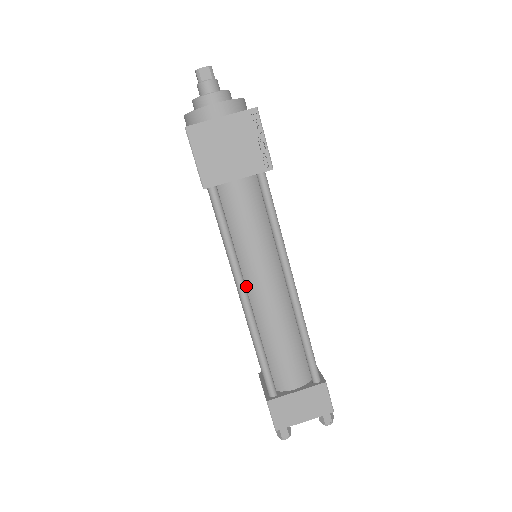
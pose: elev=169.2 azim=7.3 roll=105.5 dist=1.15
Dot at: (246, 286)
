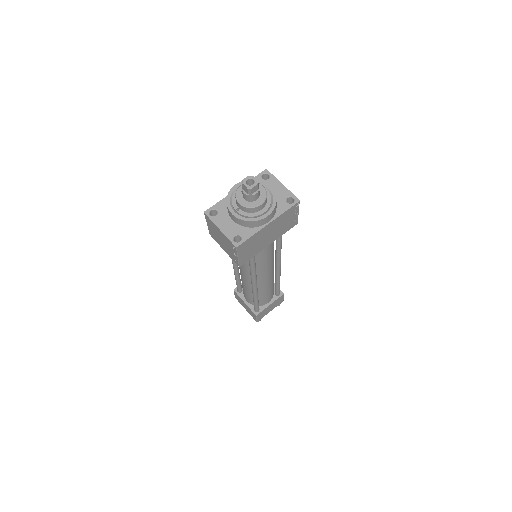
Dot at: occluded
